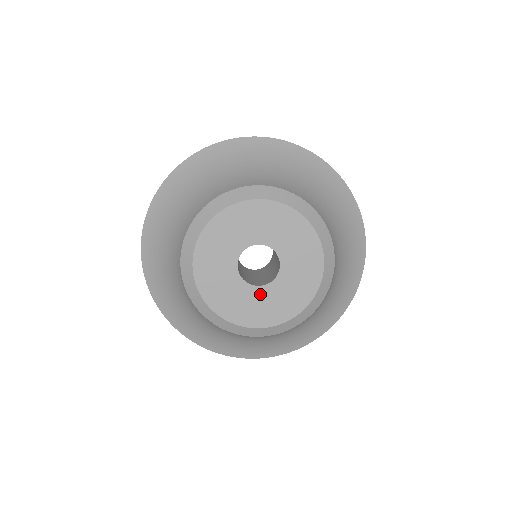
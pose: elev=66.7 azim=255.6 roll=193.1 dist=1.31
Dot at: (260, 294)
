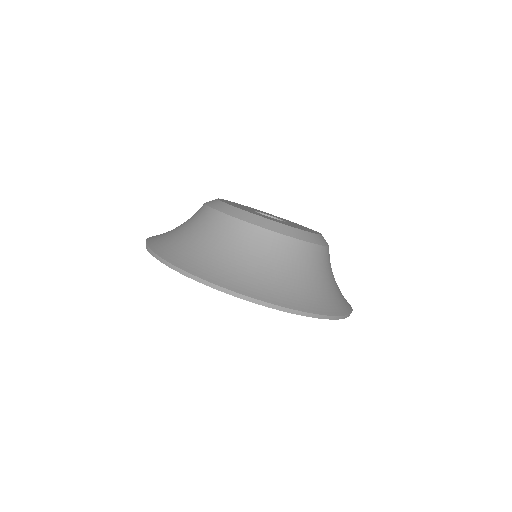
Dot at: occluded
